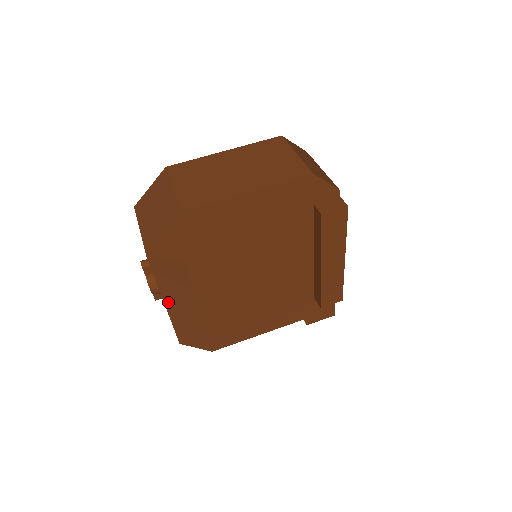
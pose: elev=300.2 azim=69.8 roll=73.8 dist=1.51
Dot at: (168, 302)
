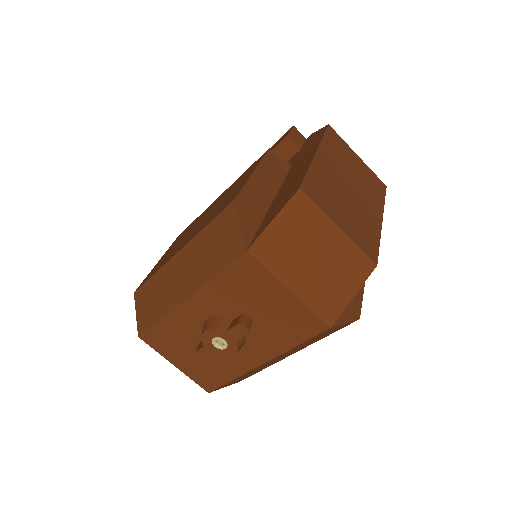
Dot at: (270, 361)
